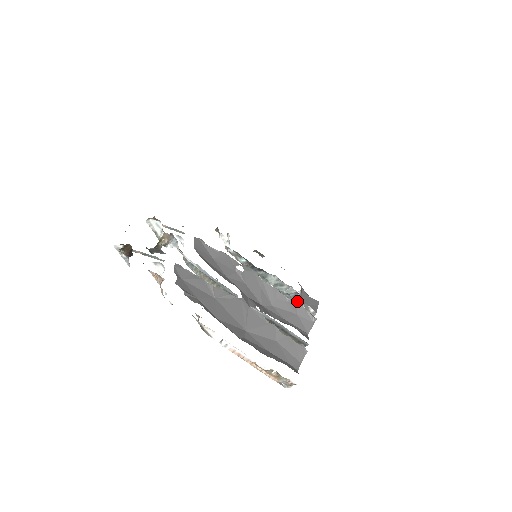
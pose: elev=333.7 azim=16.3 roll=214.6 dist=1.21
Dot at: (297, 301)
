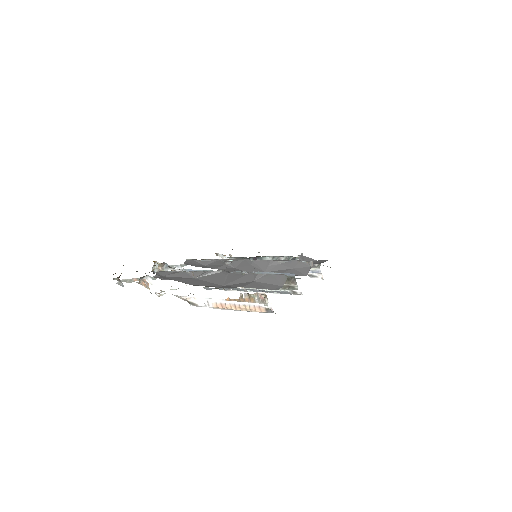
Dot at: occluded
